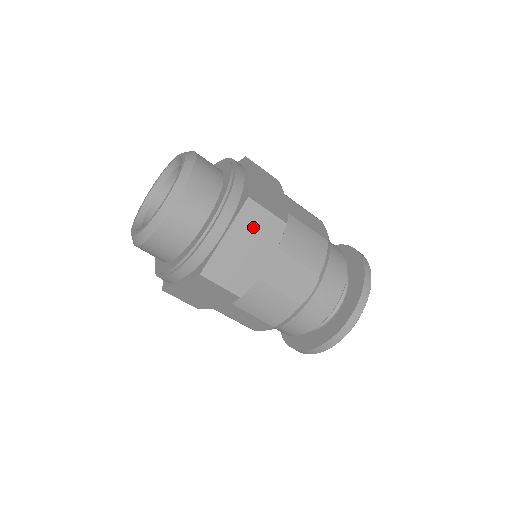
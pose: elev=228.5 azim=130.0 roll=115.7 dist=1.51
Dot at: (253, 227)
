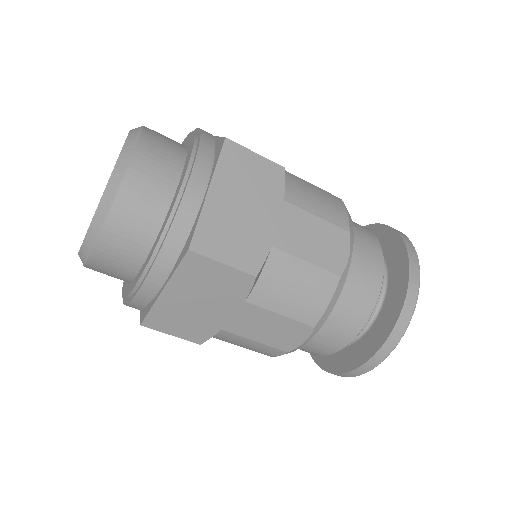
Dot at: (203, 281)
